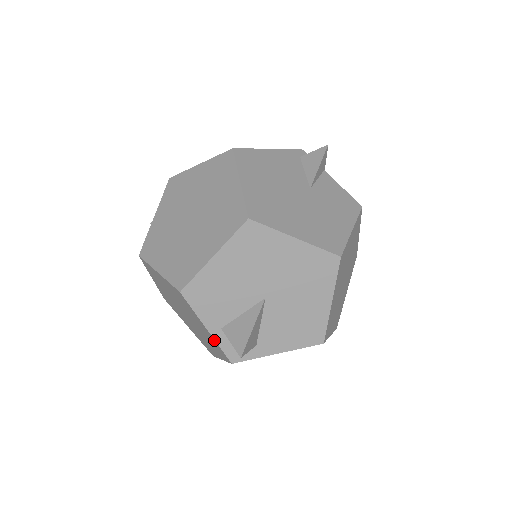
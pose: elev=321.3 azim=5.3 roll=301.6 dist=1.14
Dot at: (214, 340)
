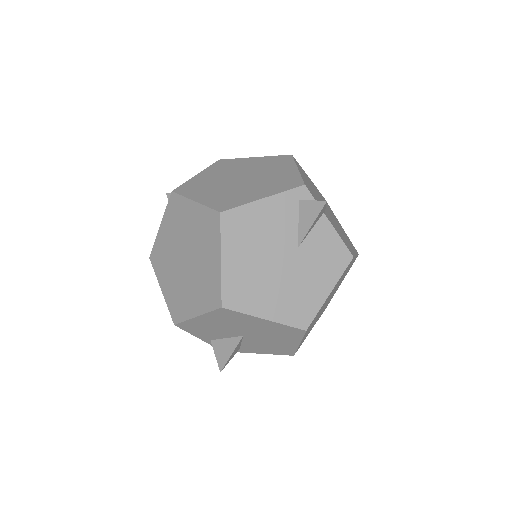
Dot at: (207, 342)
